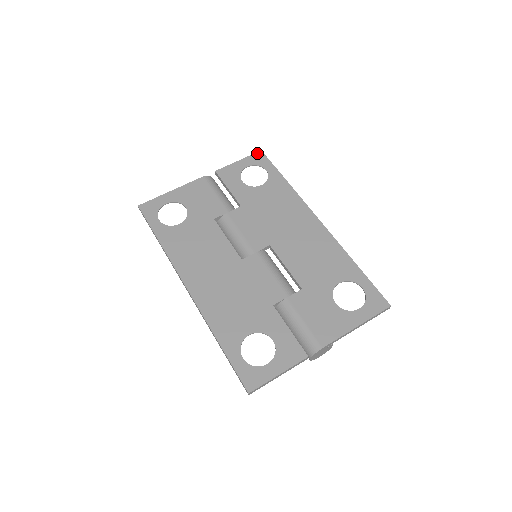
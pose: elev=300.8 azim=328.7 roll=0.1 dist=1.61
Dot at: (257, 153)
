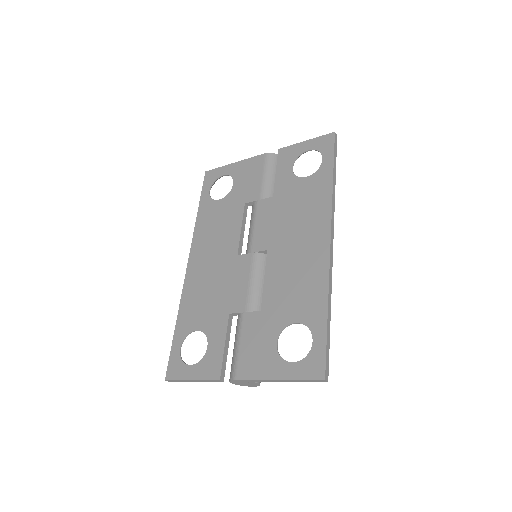
Dot at: (328, 135)
